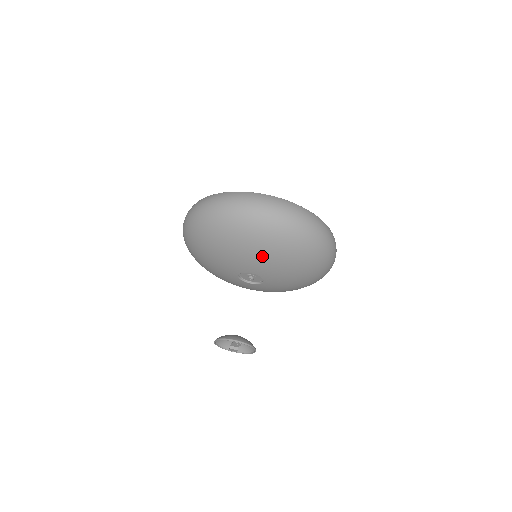
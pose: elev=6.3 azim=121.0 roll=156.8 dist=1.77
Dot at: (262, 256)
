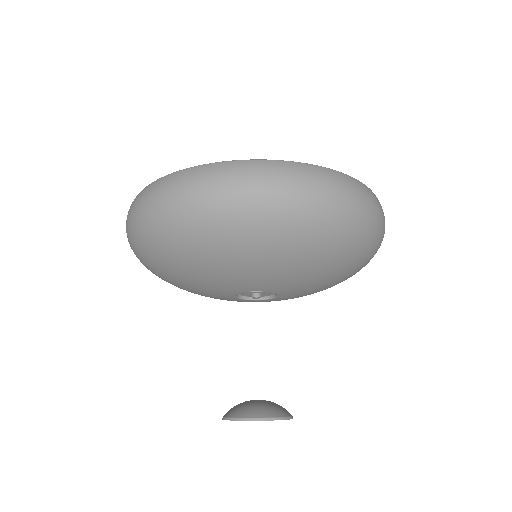
Dot at: (292, 268)
